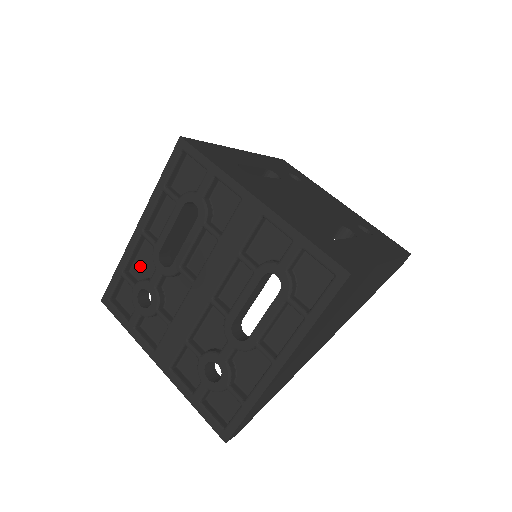
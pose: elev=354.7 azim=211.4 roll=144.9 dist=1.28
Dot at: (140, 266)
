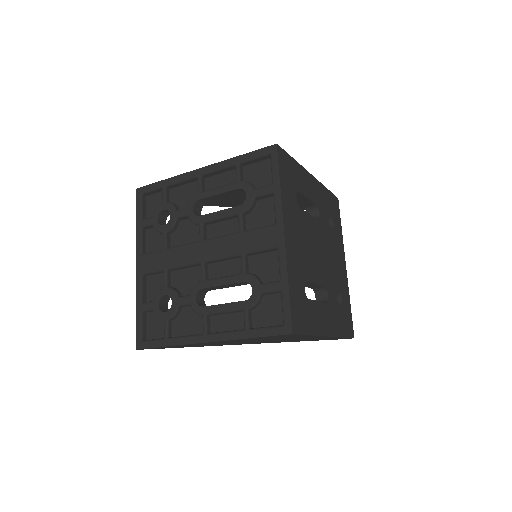
Dot at: (179, 193)
